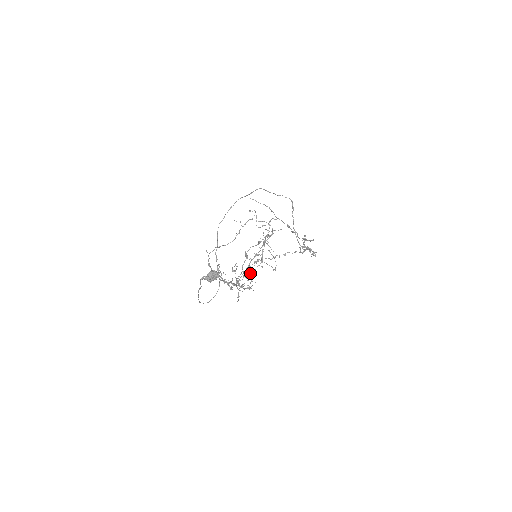
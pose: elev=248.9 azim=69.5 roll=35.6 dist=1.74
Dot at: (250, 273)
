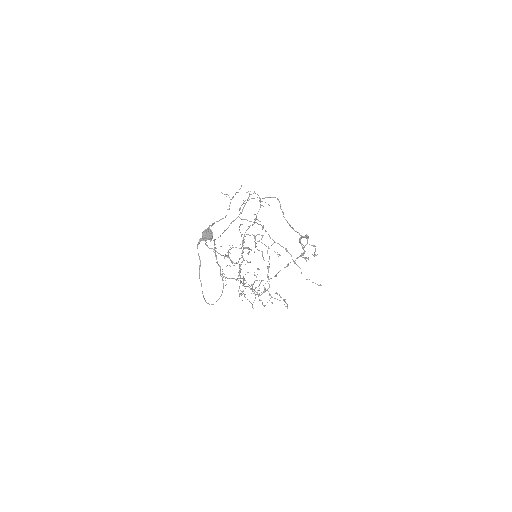
Dot at: (259, 299)
